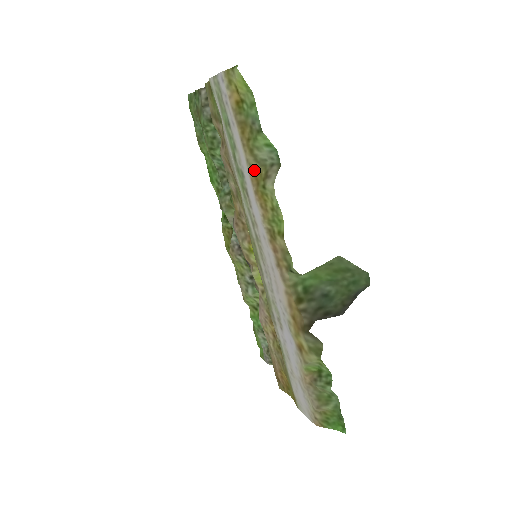
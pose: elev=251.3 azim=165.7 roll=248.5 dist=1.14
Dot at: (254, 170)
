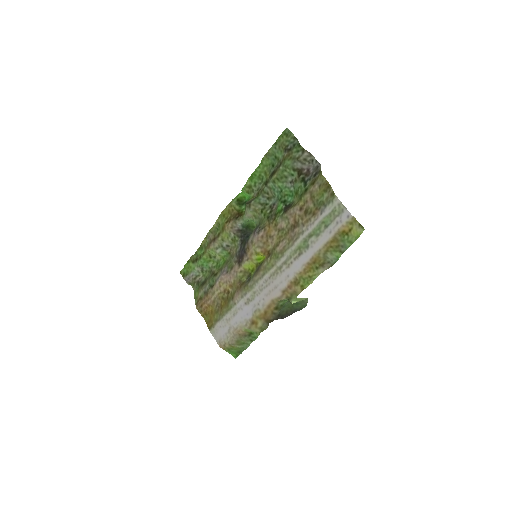
Dot at: (319, 257)
